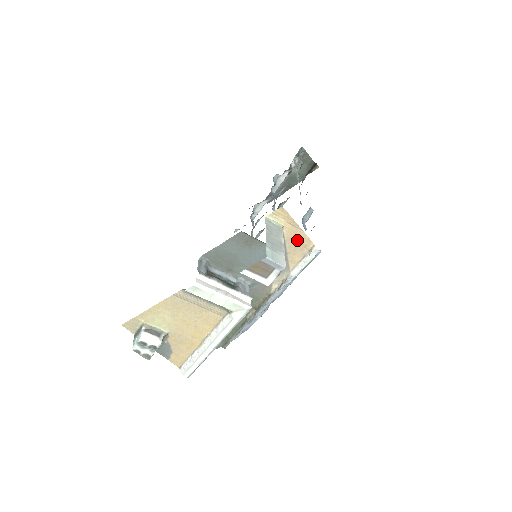
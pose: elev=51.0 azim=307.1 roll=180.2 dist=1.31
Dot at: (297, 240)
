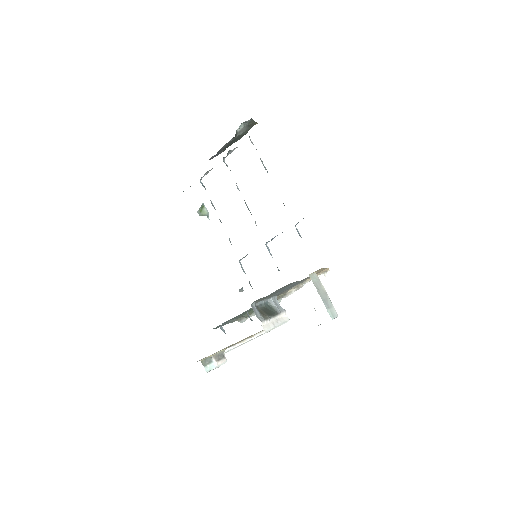
Dot at: occluded
